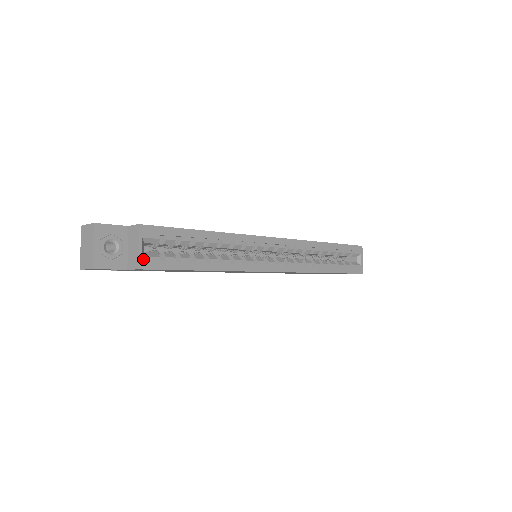
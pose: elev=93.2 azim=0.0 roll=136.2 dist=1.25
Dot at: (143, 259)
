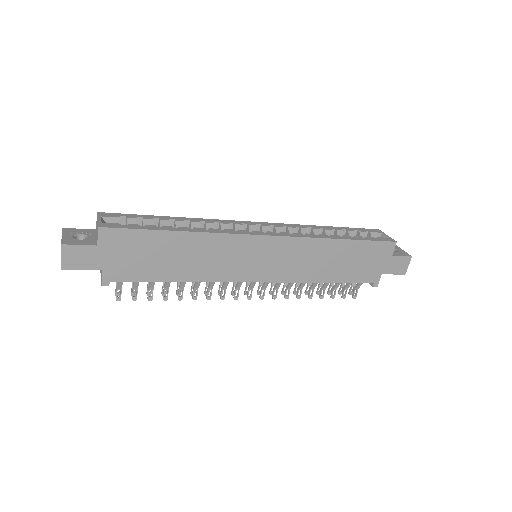
Dot at: (103, 224)
